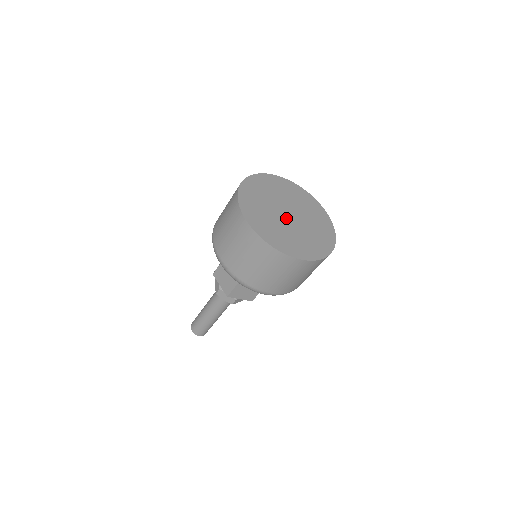
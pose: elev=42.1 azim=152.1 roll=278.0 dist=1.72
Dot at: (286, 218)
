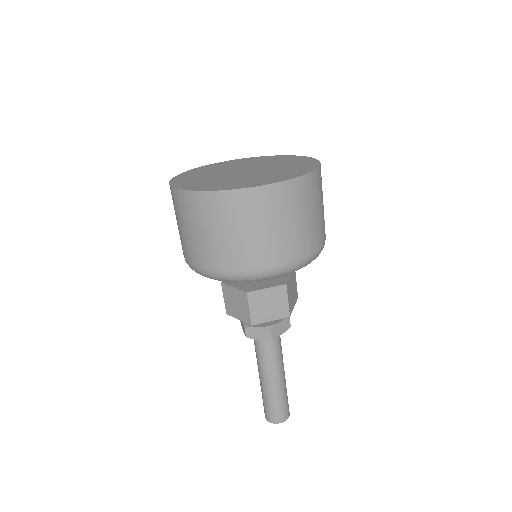
Dot at: (240, 173)
